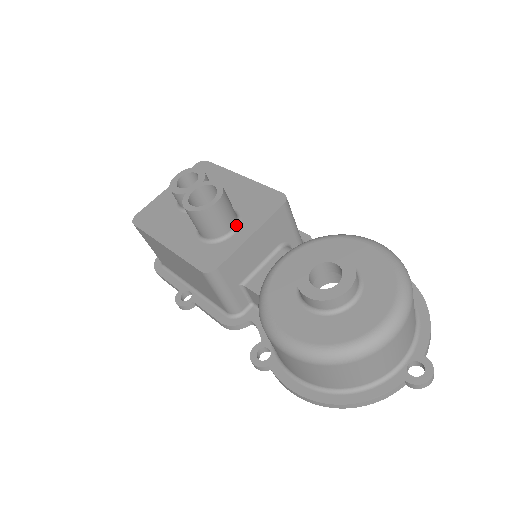
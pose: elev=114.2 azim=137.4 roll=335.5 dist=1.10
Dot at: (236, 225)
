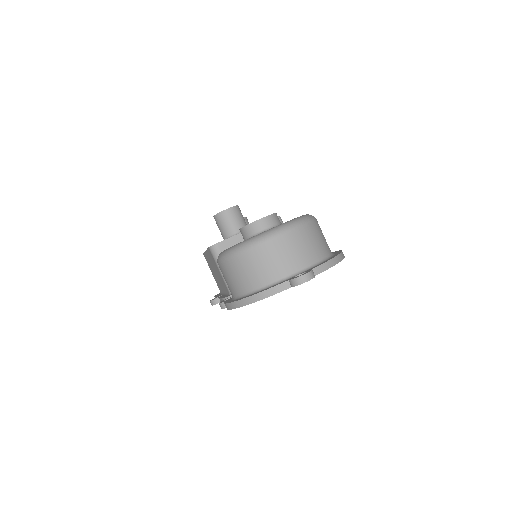
Dot at: occluded
